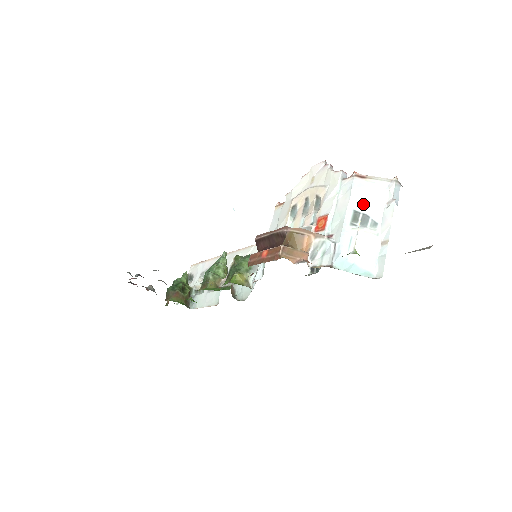
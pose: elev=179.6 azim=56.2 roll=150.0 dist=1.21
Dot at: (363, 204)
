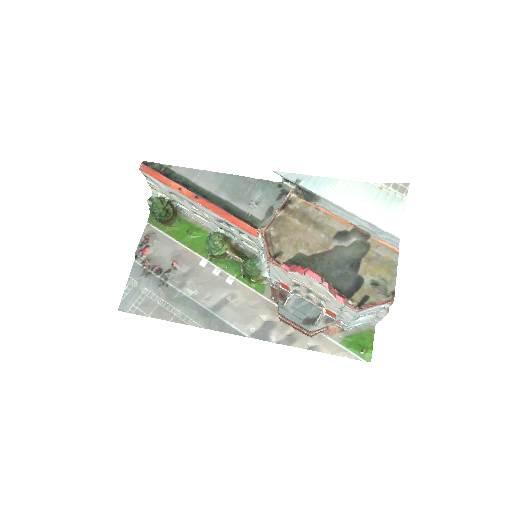
Dot at: (363, 314)
